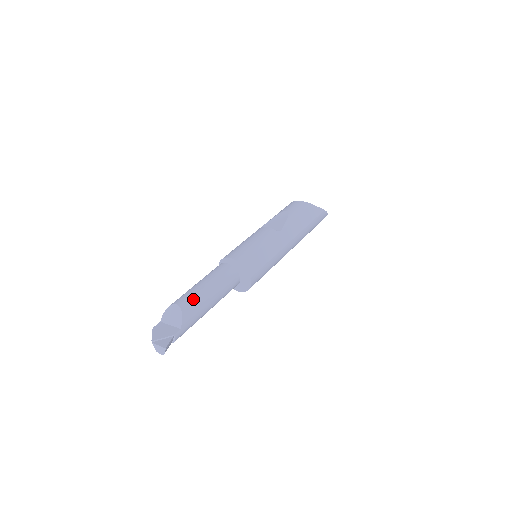
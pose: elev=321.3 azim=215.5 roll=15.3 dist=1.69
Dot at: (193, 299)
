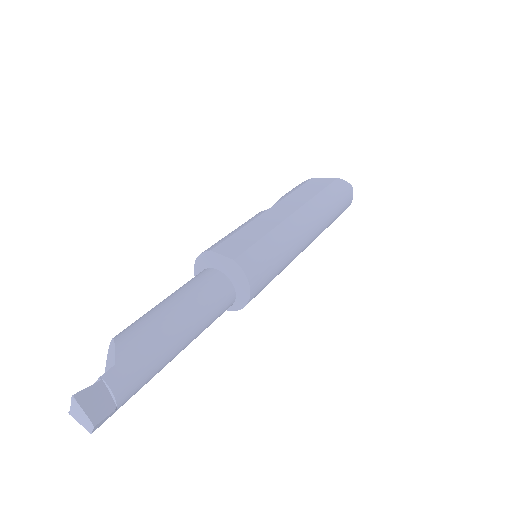
Dot at: (138, 321)
